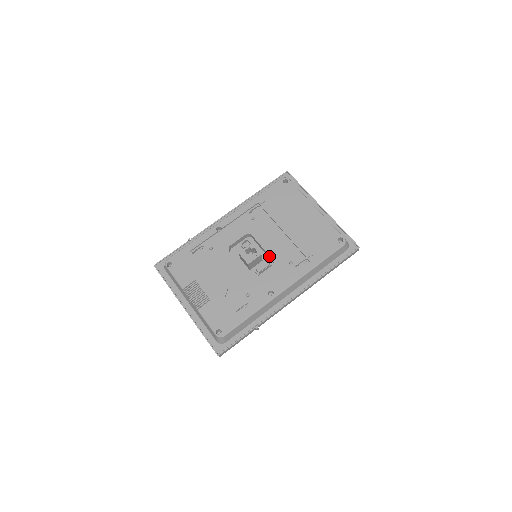
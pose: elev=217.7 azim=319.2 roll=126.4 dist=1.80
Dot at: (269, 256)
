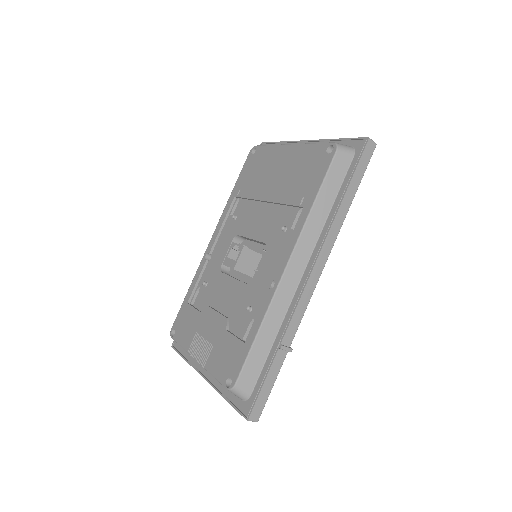
Dot at: (261, 242)
